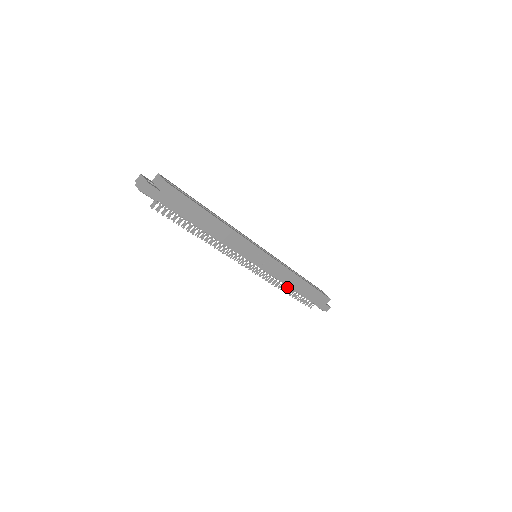
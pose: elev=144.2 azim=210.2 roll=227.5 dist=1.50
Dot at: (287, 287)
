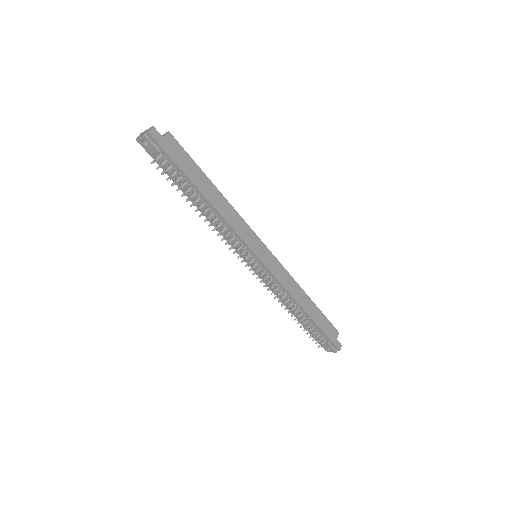
Dot at: (293, 307)
